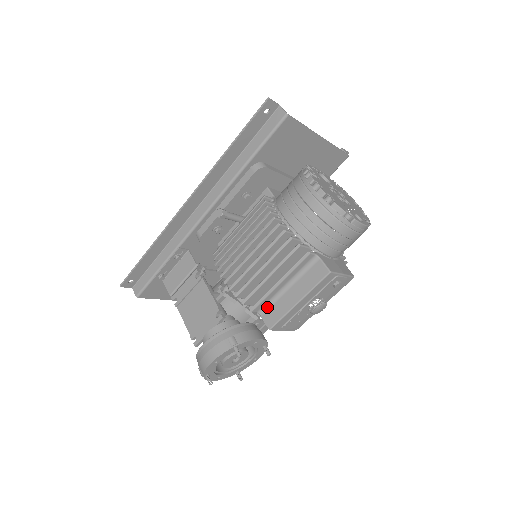
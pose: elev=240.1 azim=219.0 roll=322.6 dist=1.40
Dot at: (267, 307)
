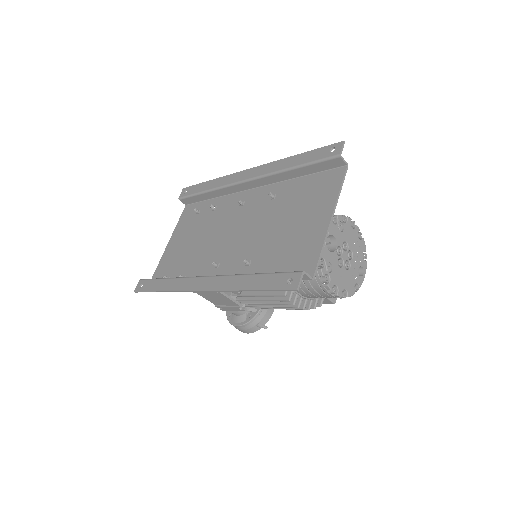
Dot at: occluded
